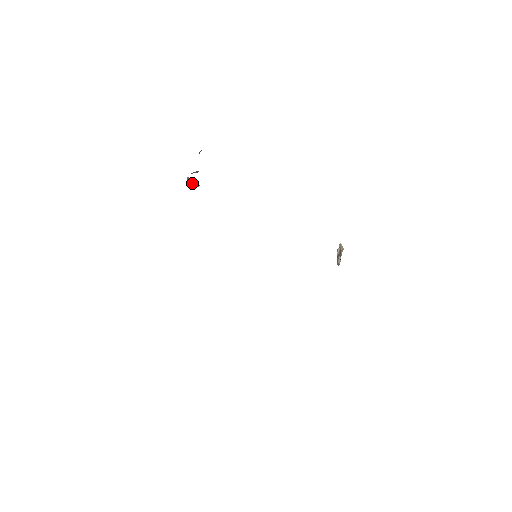
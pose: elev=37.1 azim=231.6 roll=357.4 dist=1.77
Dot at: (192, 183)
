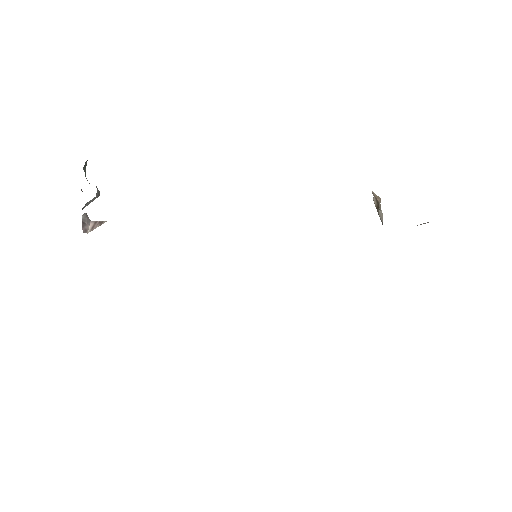
Dot at: (92, 221)
